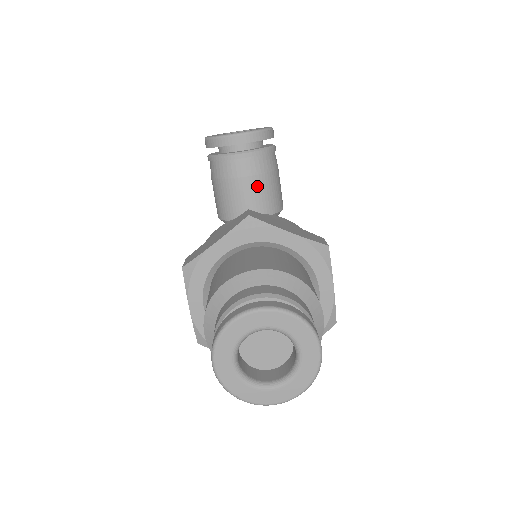
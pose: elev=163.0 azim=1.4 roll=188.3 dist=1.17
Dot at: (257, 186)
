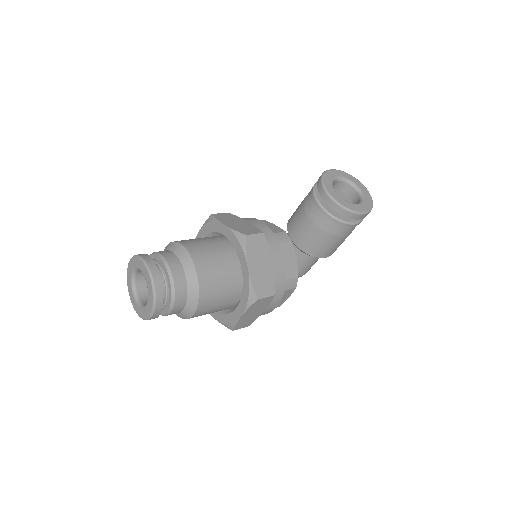
Dot at: (309, 229)
